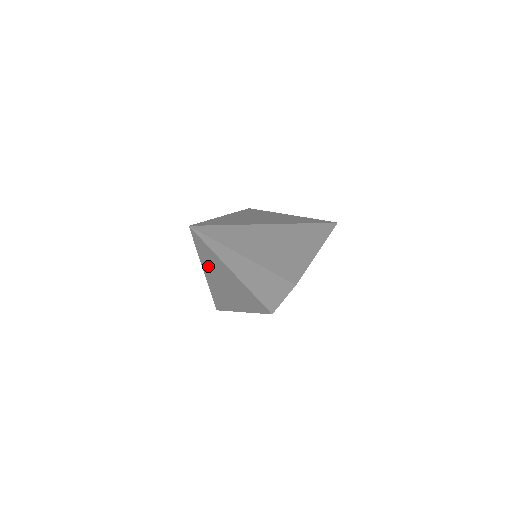
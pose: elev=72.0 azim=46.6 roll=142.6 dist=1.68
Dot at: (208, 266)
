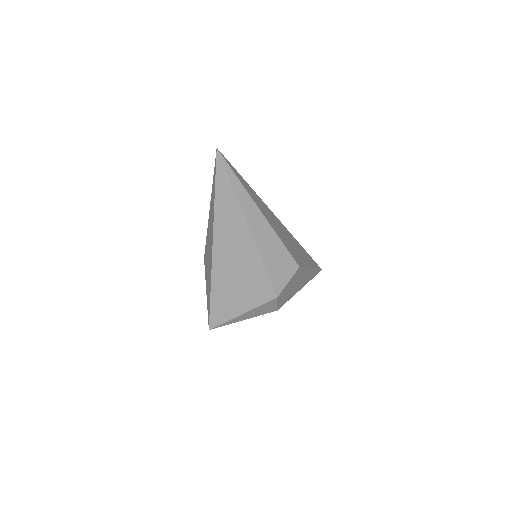
Dot at: (220, 221)
